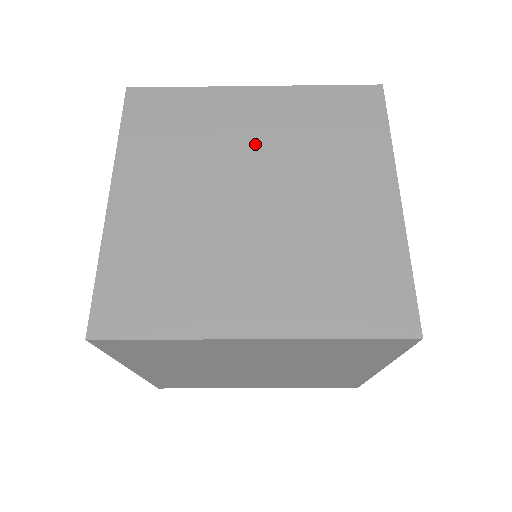
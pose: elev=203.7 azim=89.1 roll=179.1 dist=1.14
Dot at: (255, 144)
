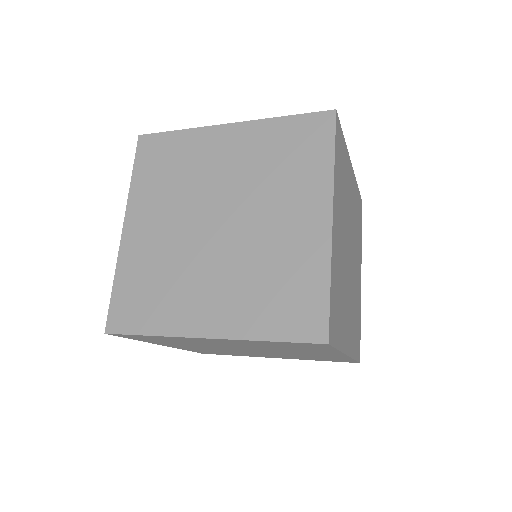
Dot at: (224, 178)
